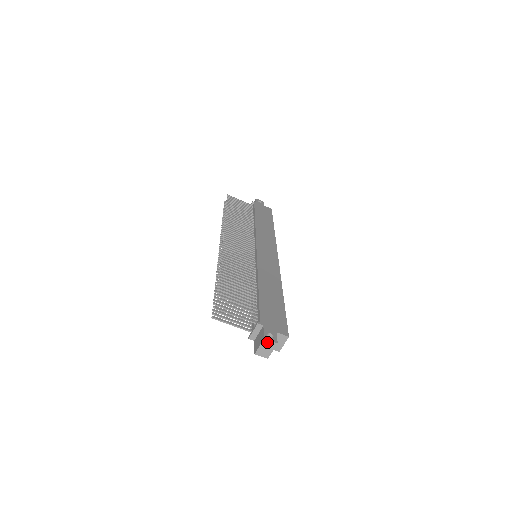
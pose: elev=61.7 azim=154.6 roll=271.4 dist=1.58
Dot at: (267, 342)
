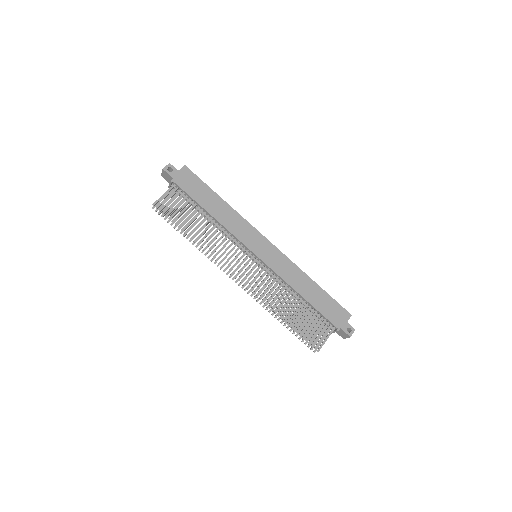
Dot at: (351, 335)
